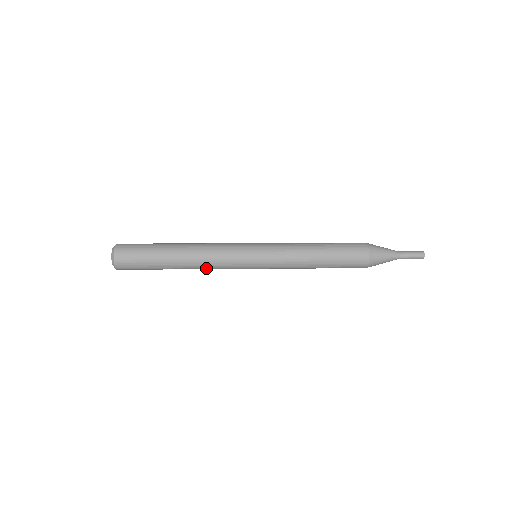
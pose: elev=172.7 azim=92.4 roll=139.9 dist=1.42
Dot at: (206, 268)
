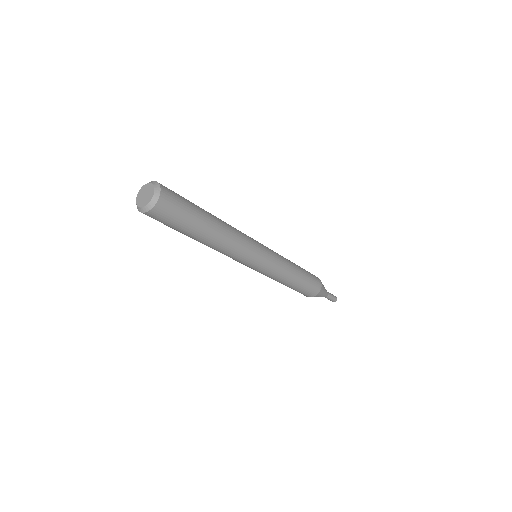
Dot at: (231, 245)
